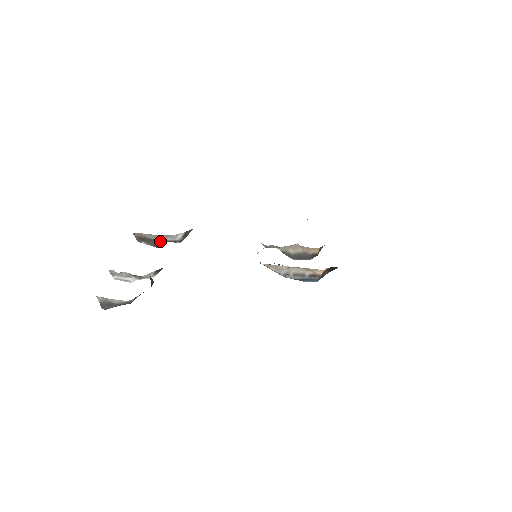
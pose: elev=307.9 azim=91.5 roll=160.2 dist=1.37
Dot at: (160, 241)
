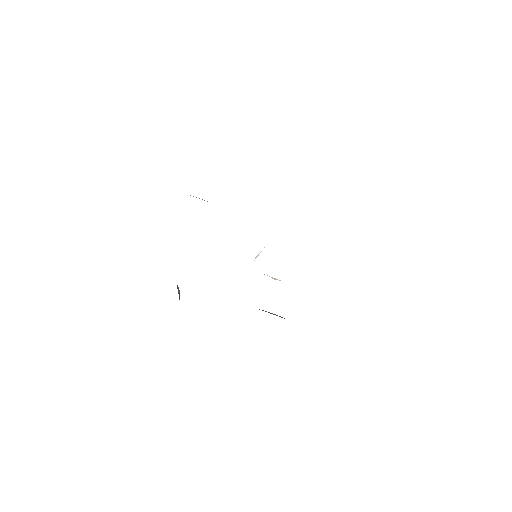
Dot at: occluded
